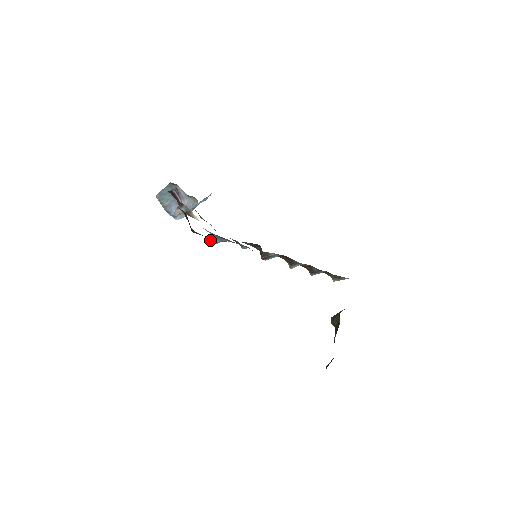
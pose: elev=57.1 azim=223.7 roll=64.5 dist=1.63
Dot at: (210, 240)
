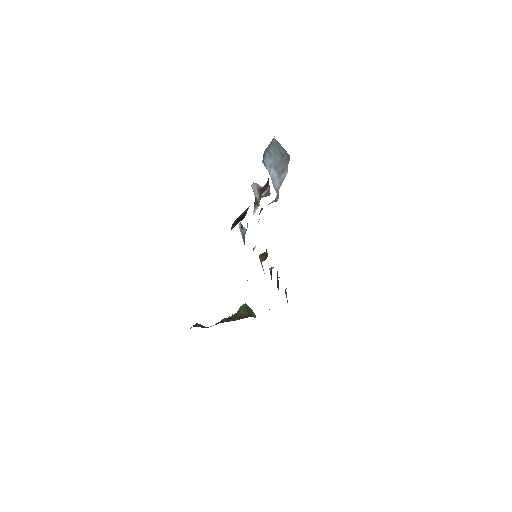
Dot at: occluded
